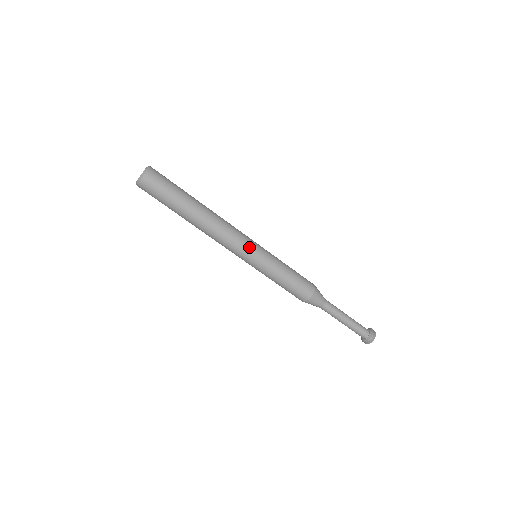
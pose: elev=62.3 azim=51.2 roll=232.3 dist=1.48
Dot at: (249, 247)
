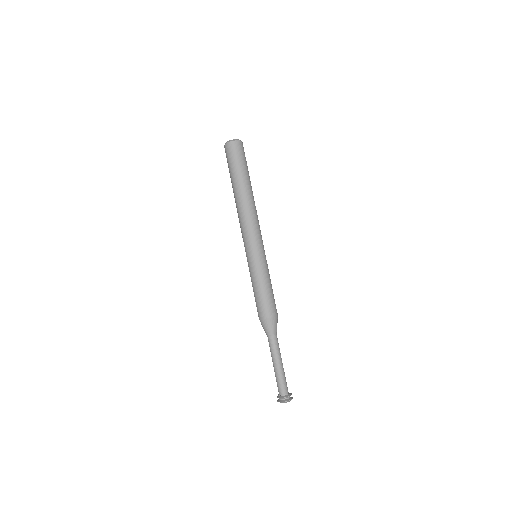
Dot at: (260, 242)
